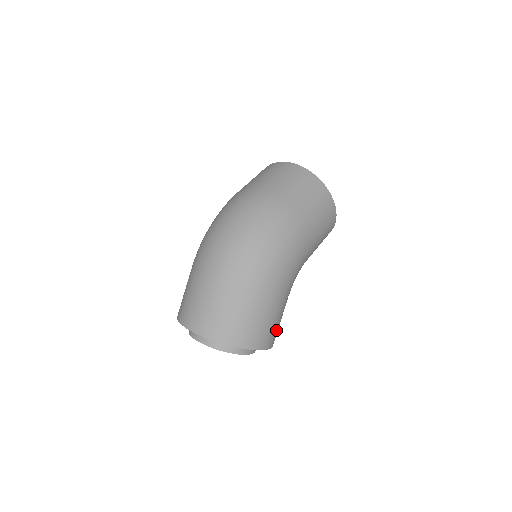
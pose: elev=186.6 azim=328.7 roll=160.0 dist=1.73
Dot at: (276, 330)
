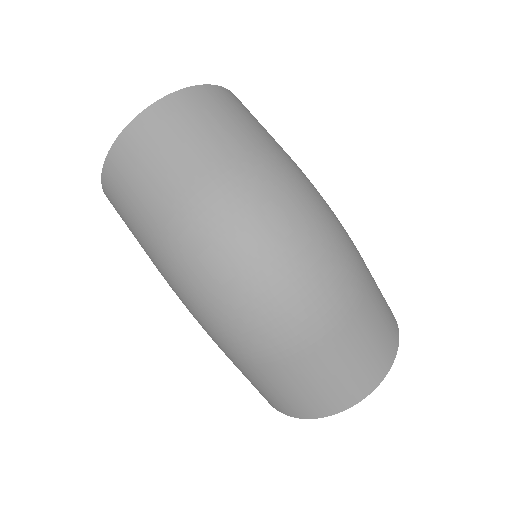
Dot at: occluded
